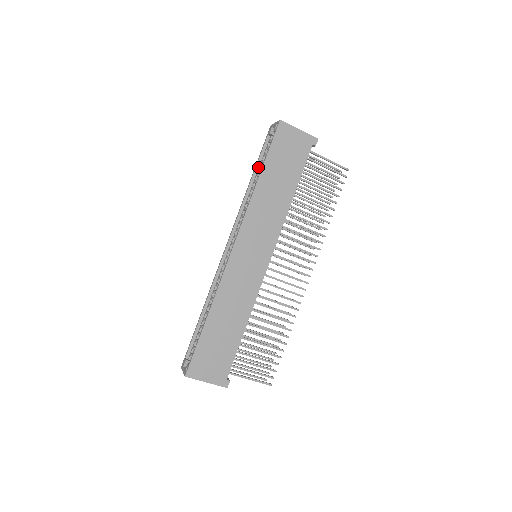
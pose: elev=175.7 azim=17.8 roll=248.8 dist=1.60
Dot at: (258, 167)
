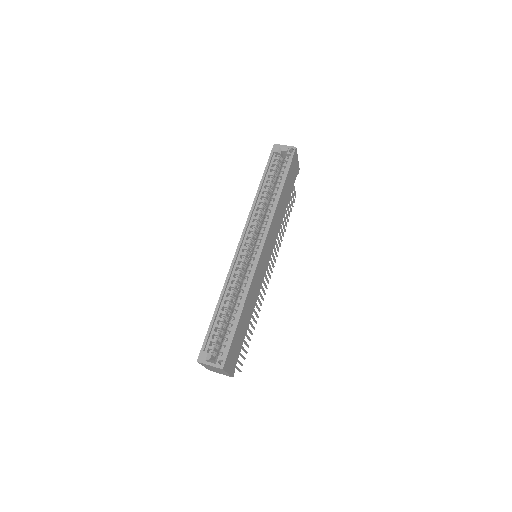
Dot at: (265, 177)
